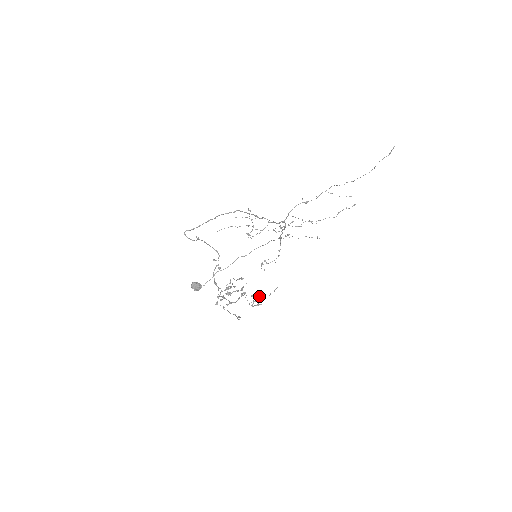
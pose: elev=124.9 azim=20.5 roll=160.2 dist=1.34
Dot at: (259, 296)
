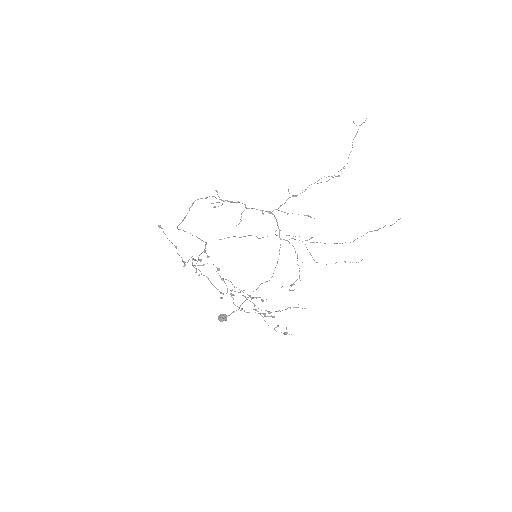
Dot at: (276, 311)
